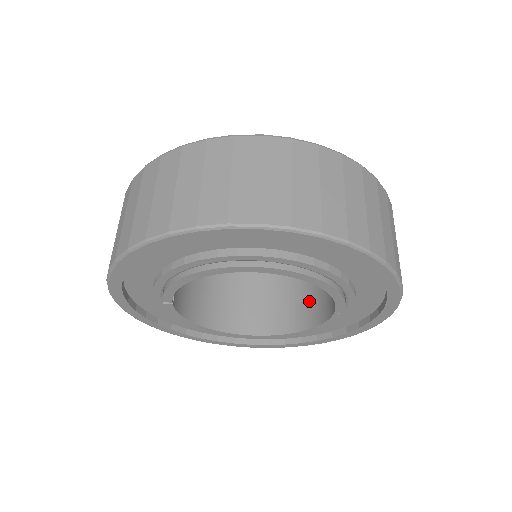
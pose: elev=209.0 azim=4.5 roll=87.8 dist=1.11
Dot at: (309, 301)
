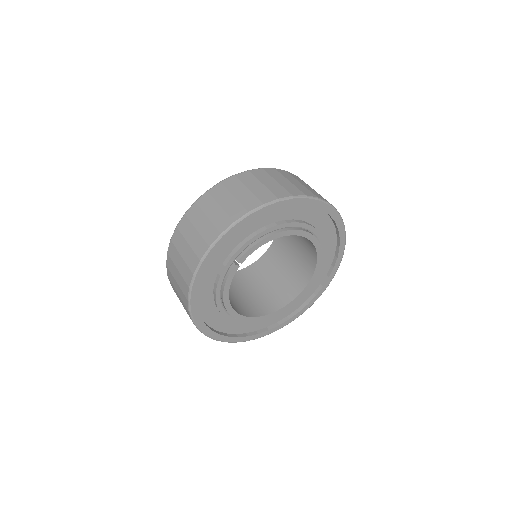
Dot at: (272, 296)
